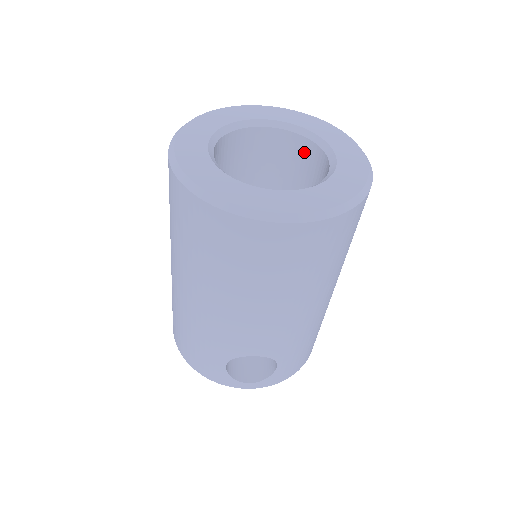
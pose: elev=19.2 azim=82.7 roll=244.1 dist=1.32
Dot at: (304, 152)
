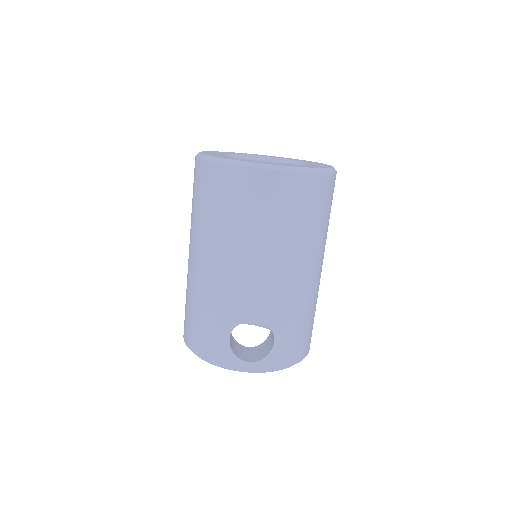
Dot at: occluded
